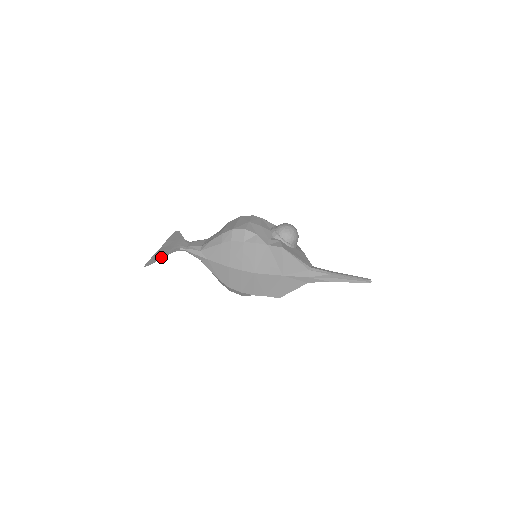
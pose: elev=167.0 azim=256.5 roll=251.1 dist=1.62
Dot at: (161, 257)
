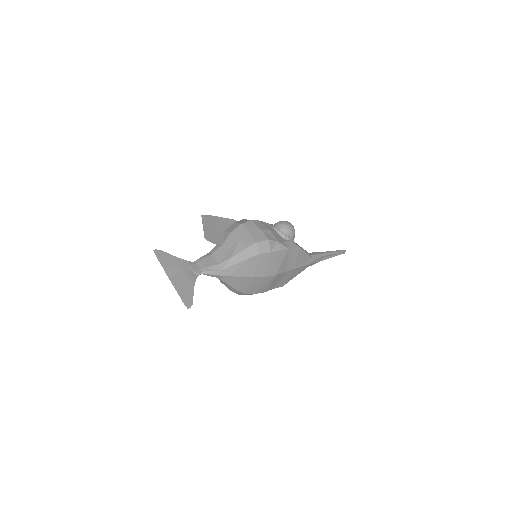
Dot at: (191, 291)
